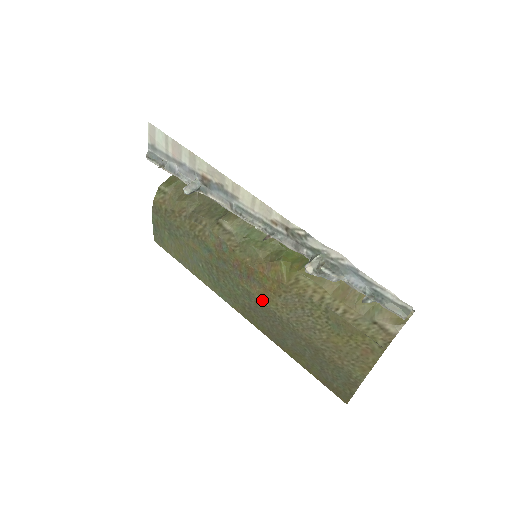
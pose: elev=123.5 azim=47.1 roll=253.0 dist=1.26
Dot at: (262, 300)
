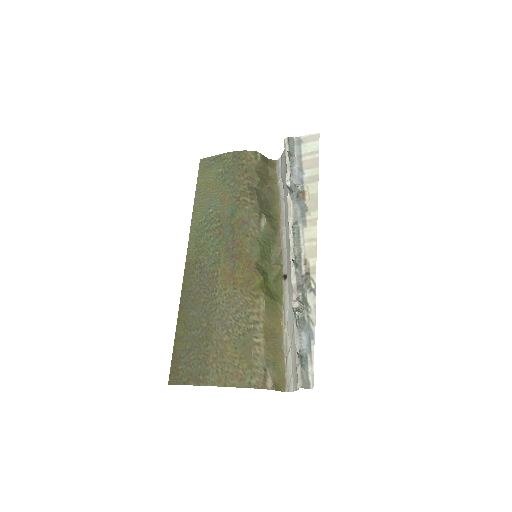
Dot at: (220, 276)
